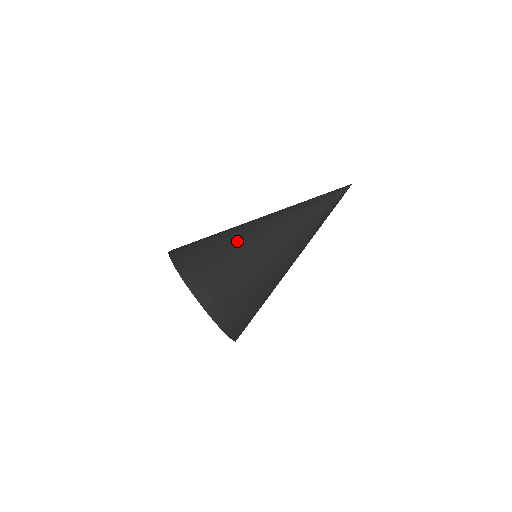
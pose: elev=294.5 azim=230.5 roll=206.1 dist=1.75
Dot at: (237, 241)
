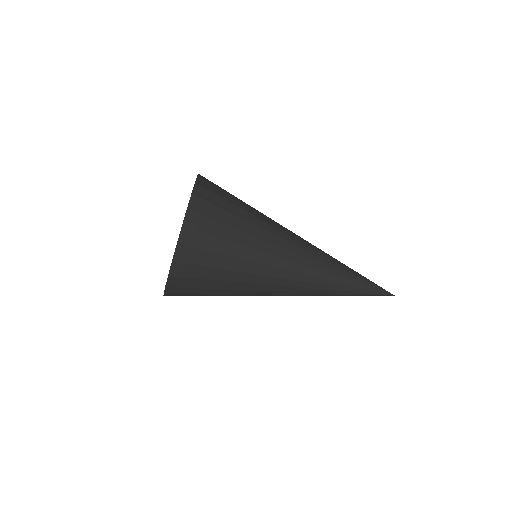
Dot at: (230, 294)
